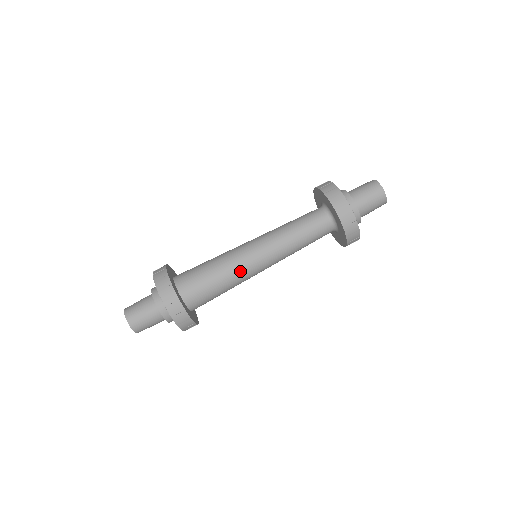
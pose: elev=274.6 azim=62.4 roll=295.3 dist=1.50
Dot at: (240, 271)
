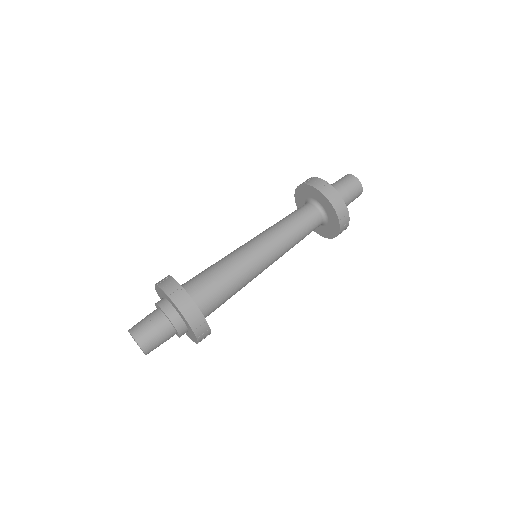
Dot at: (251, 277)
